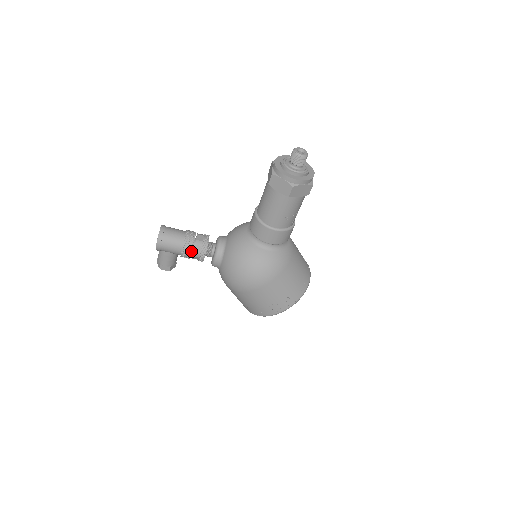
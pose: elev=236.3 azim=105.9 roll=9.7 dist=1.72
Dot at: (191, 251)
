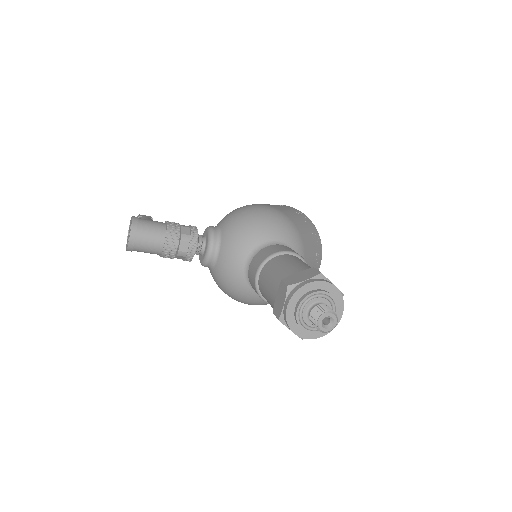
Dot at: (172, 258)
